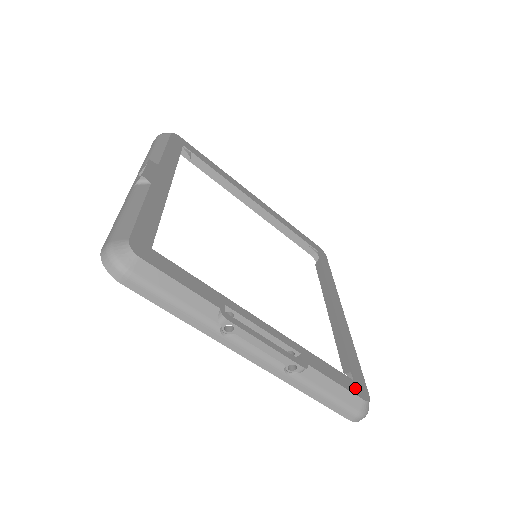
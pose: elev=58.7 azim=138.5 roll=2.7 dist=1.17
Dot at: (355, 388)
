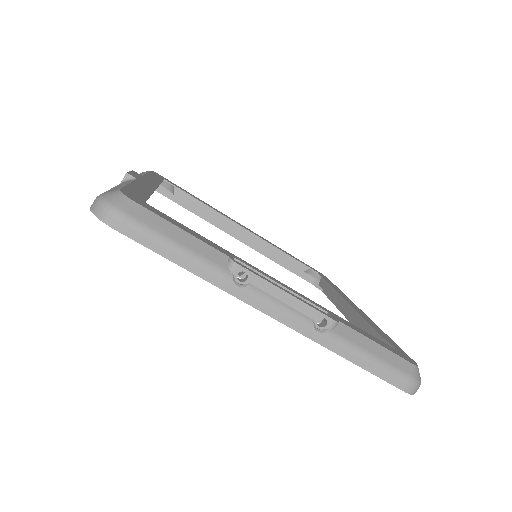
Dot at: (398, 353)
